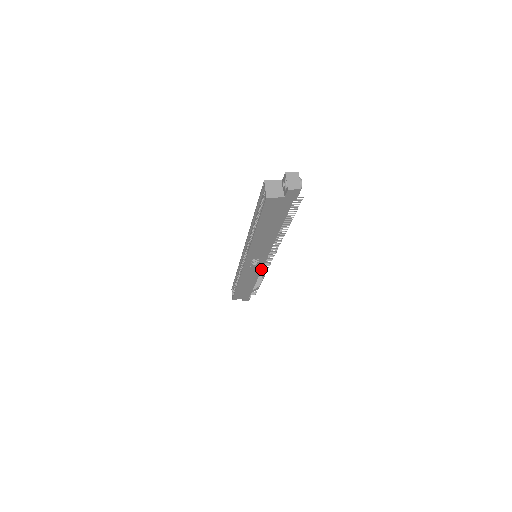
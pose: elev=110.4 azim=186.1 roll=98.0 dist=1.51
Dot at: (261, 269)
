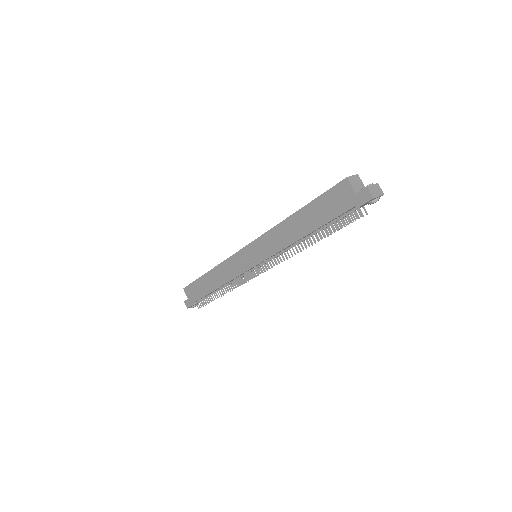
Dot at: (242, 273)
